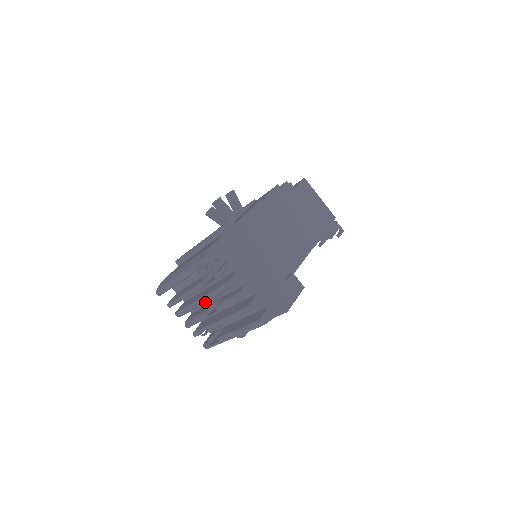
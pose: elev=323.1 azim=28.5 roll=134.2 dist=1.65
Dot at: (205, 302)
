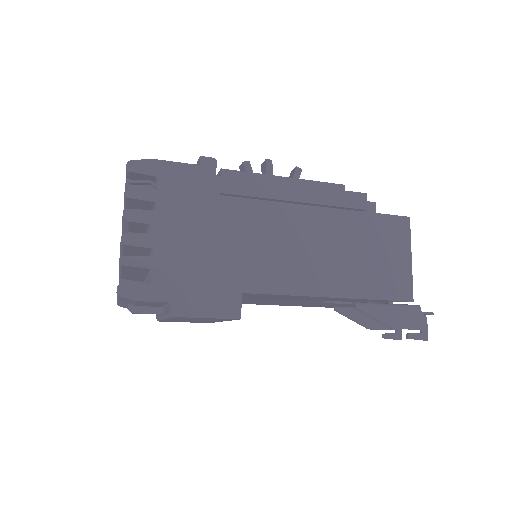
Dot at: occluded
